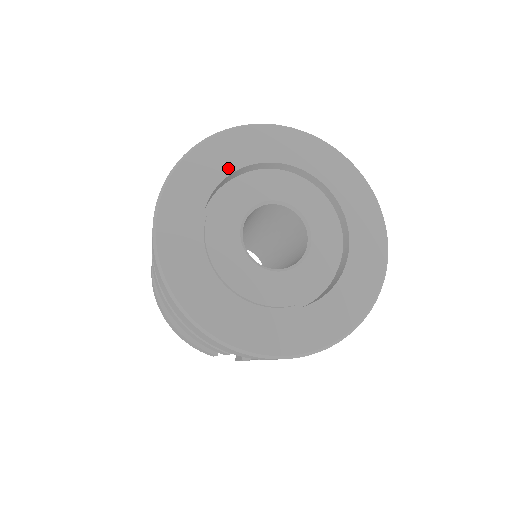
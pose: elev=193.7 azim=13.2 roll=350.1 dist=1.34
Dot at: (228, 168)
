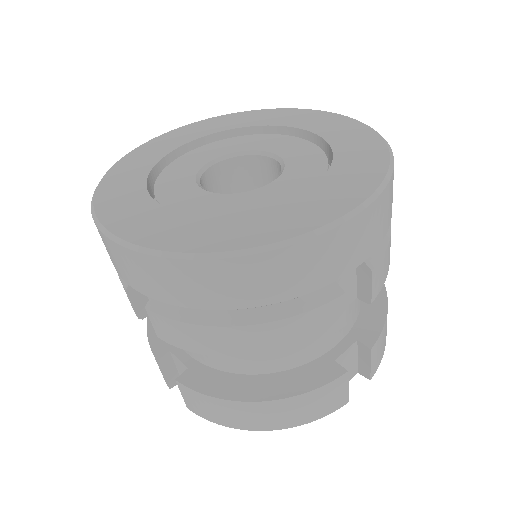
Dot at: (140, 177)
